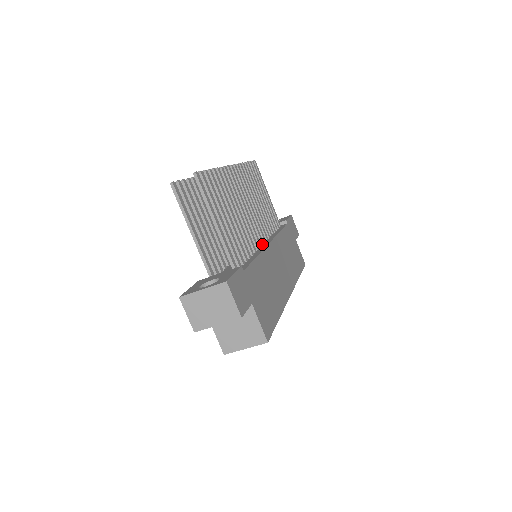
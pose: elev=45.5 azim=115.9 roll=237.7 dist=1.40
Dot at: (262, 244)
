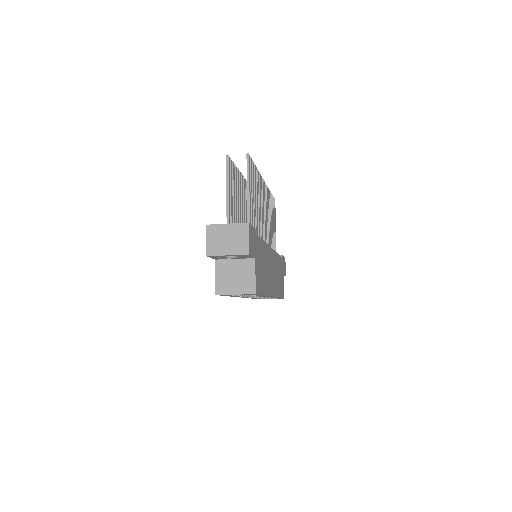
Dot at: occluded
